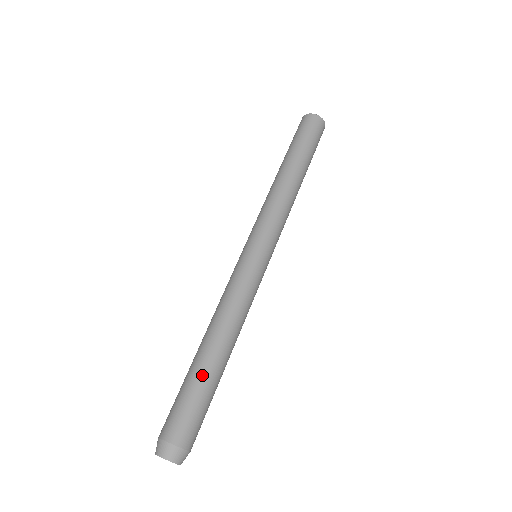
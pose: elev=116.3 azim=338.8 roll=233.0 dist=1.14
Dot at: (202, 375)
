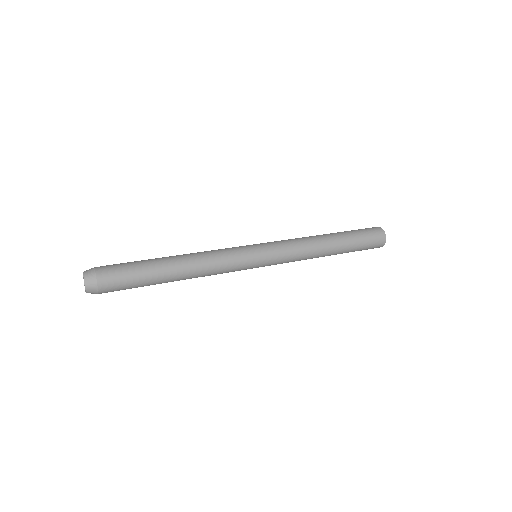
Dot at: (151, 265)
